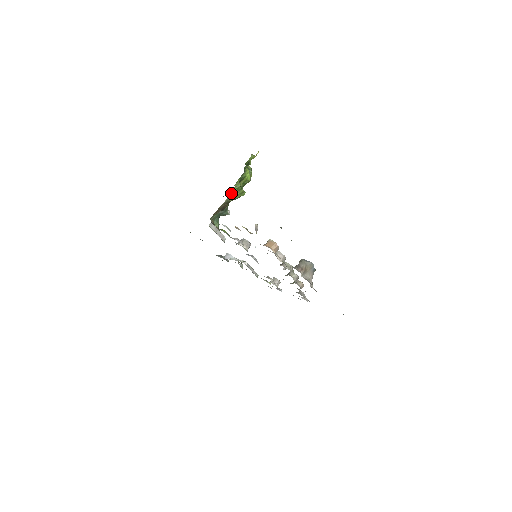
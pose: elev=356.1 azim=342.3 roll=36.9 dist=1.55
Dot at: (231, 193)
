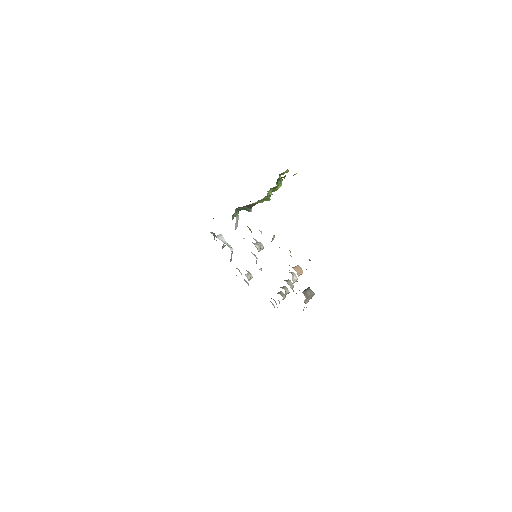
Dot at: (264, 198)
